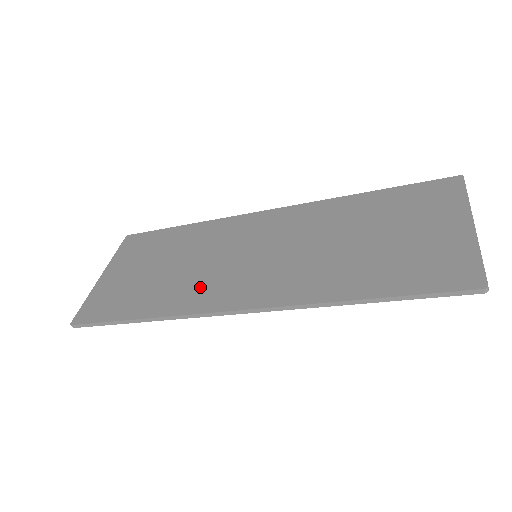
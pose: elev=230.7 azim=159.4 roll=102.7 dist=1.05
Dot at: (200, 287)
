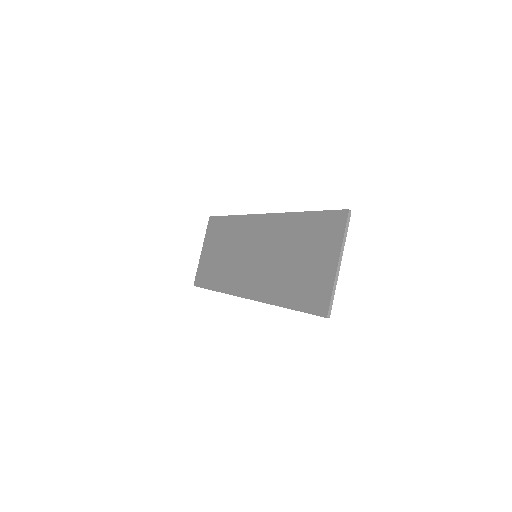
Dot at: (234, 275)
